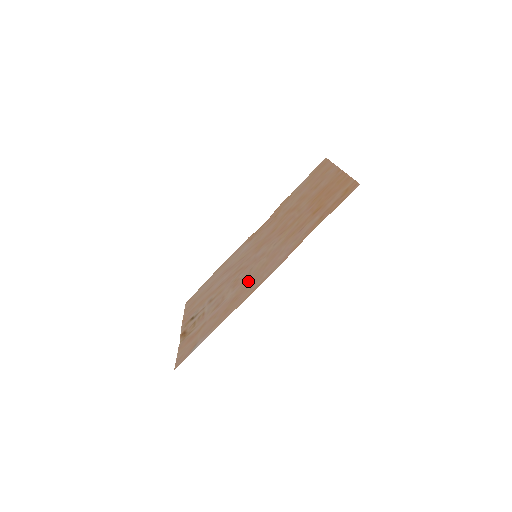
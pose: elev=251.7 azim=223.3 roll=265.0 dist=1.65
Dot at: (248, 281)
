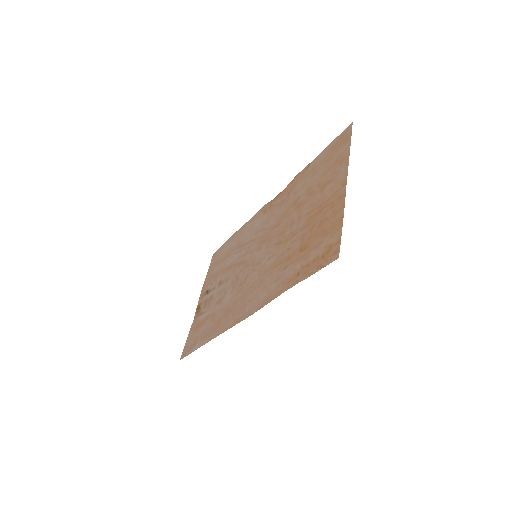
Dot at: (240, 295)
